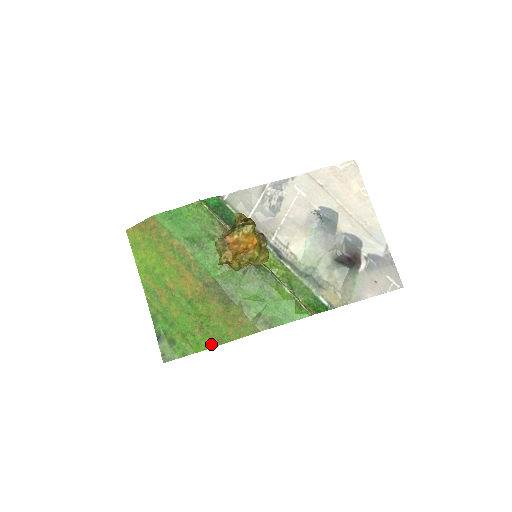
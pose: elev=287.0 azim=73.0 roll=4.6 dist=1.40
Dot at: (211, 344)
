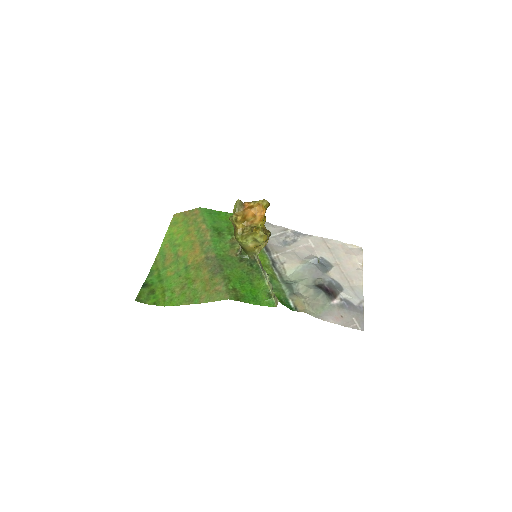
Dot at: (182, 302)
